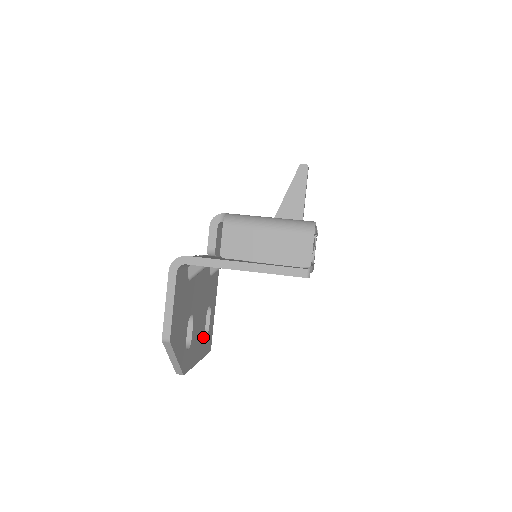
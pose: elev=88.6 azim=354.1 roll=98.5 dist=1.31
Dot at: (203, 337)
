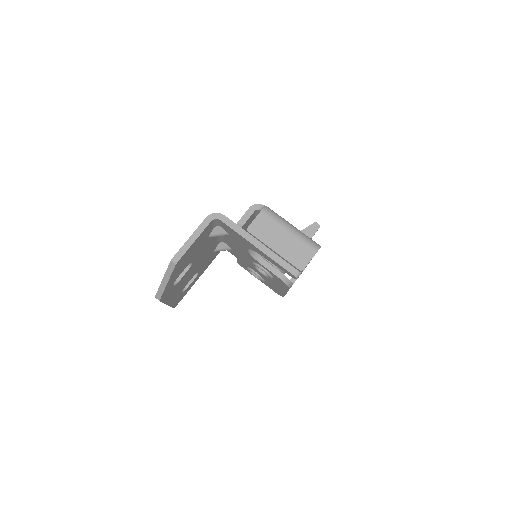
Dot at: (181, 290)
